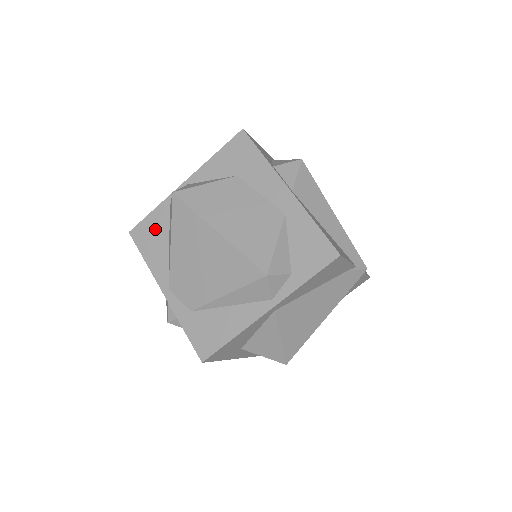
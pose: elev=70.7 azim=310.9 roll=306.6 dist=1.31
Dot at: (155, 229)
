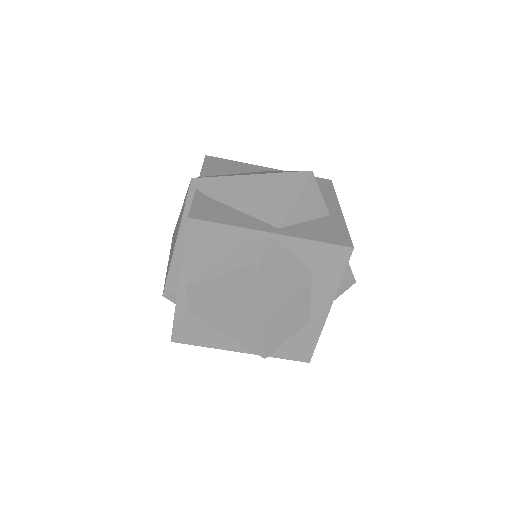
Dot at: (214, 240)
